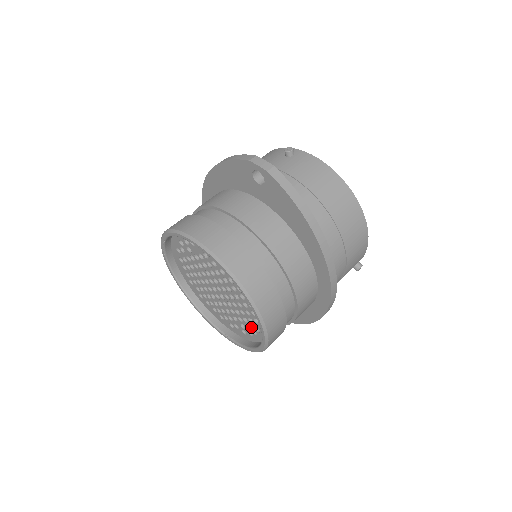
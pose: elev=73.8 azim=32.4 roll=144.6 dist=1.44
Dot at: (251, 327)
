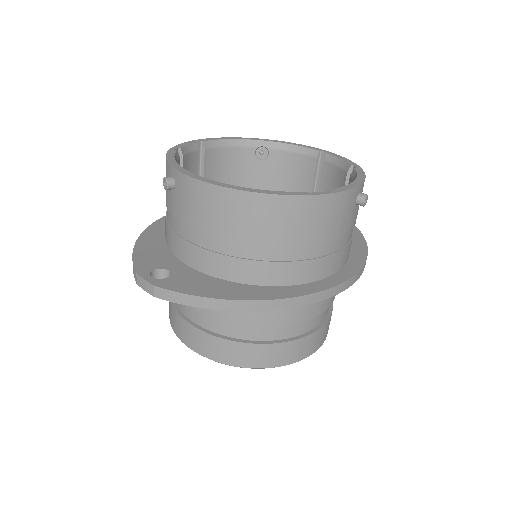
Dot at: occluded
